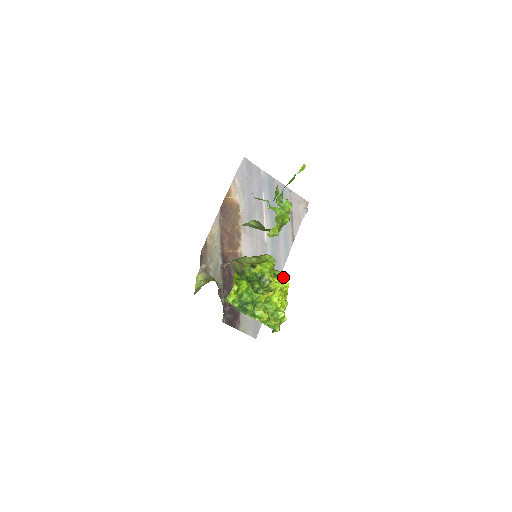
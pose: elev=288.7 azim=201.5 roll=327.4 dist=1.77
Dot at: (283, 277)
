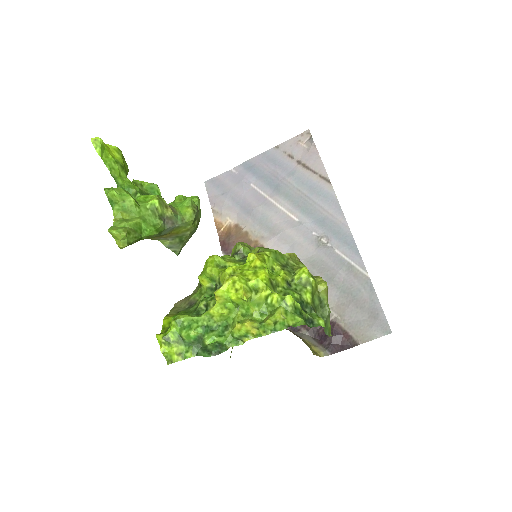
Dot at: (258, 251)
